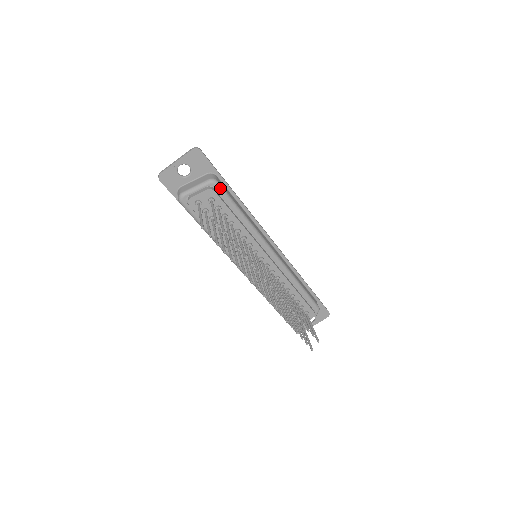
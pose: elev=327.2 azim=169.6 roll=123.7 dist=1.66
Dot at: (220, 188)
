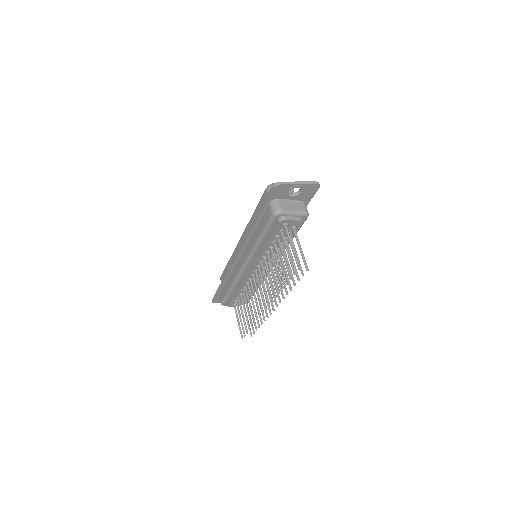
Dot at: occluded
